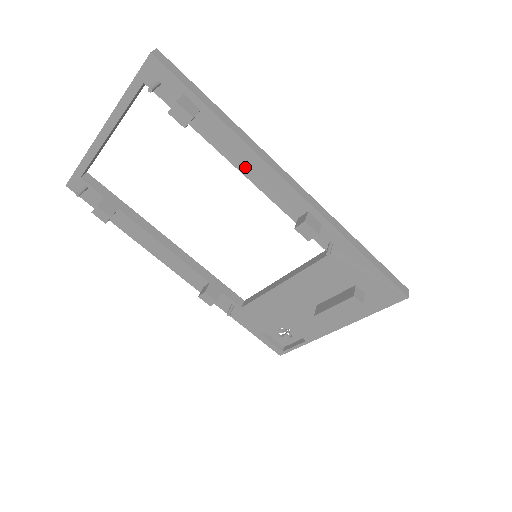
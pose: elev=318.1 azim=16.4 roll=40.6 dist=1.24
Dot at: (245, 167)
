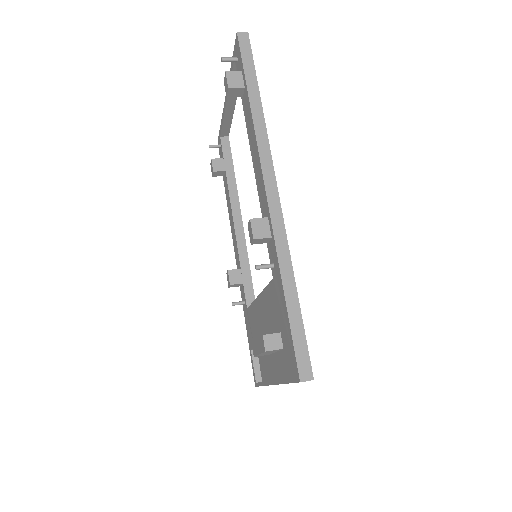
Dot at: (253, 152)
